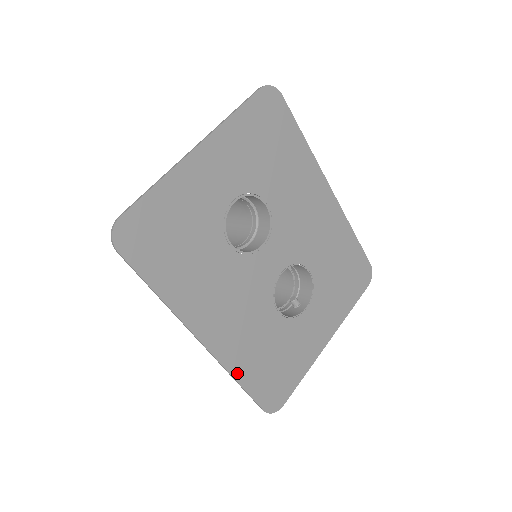
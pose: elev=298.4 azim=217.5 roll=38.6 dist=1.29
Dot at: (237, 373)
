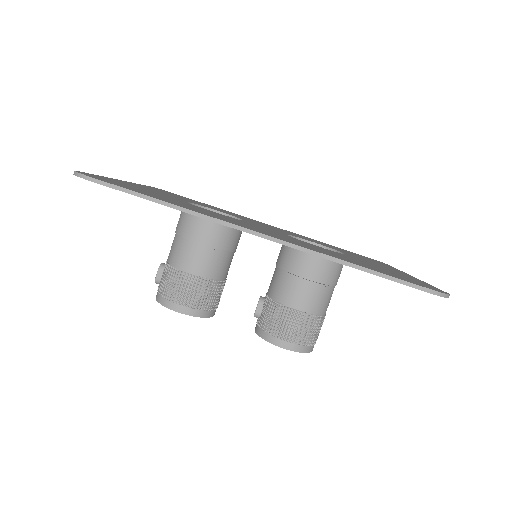
Dot at: (339, 259)
